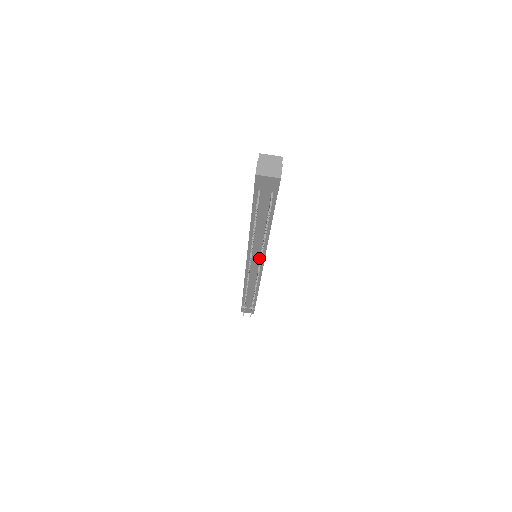
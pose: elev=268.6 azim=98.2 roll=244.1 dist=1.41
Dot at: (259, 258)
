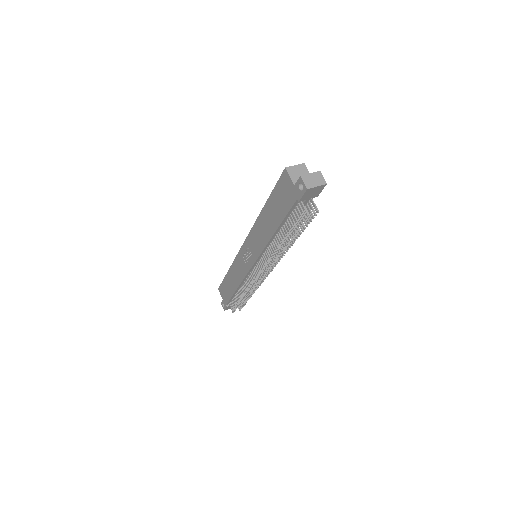
Dot at: occluded
